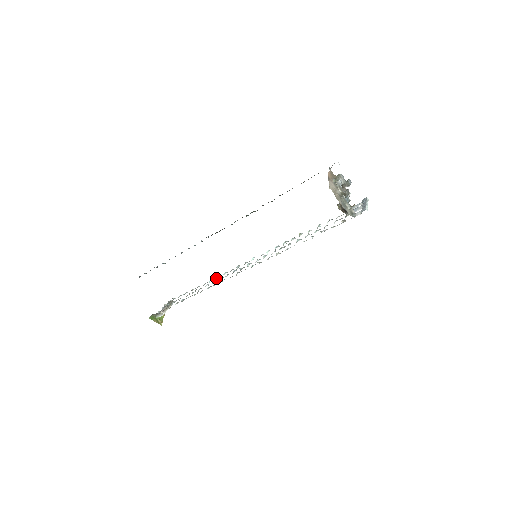
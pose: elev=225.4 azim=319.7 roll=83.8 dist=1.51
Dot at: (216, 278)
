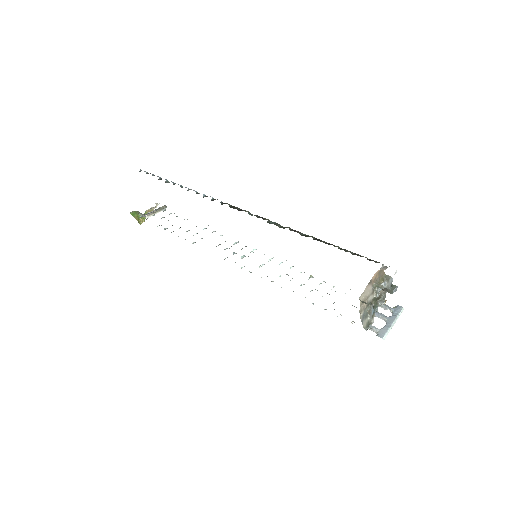
Dot at: occluded
